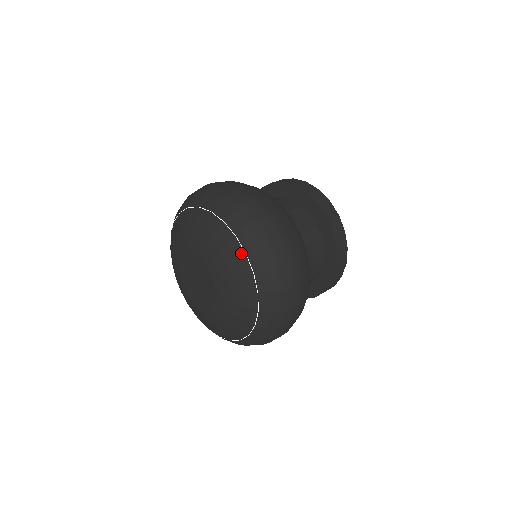
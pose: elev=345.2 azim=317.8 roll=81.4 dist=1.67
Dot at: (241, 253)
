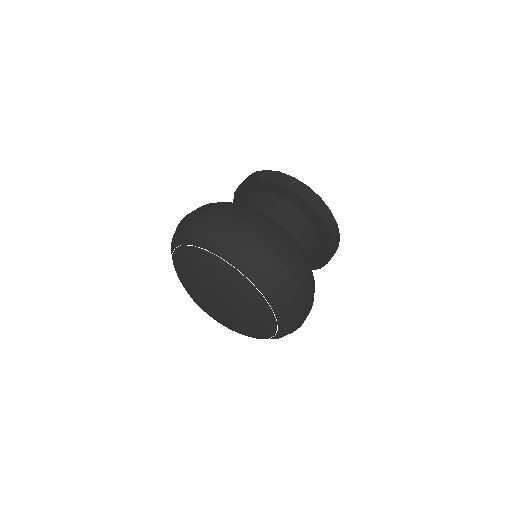
Dot at: (267, 307)
